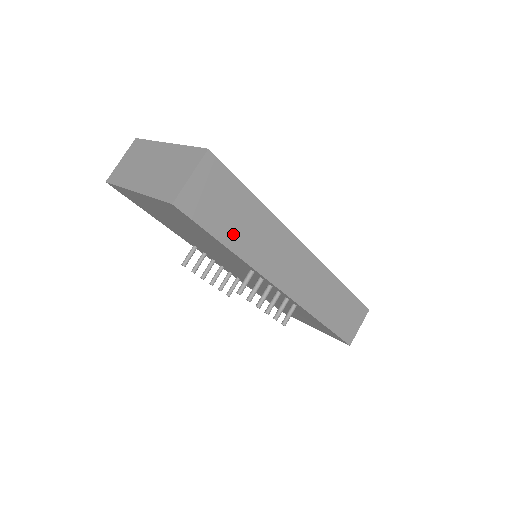
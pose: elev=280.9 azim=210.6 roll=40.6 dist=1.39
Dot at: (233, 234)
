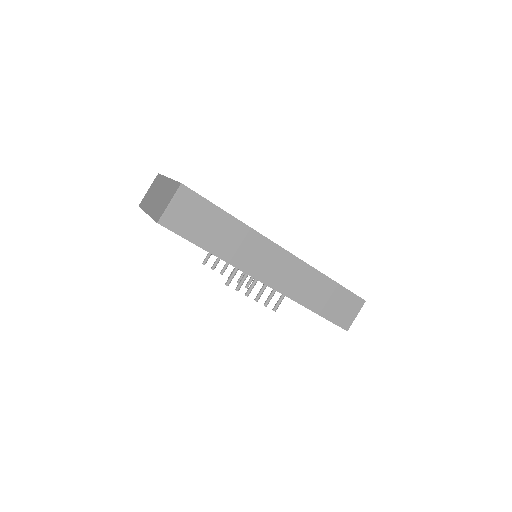
Dot at: (211, 241)
